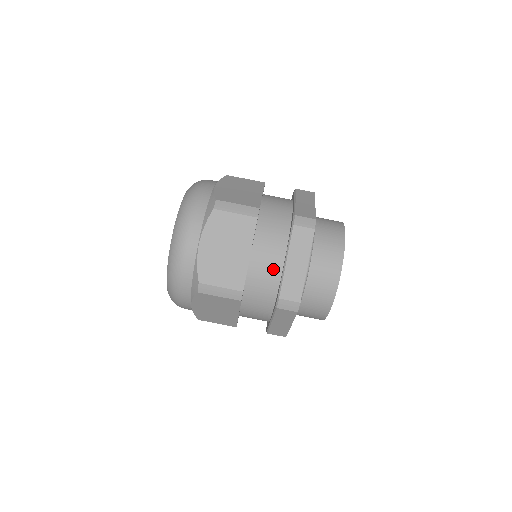
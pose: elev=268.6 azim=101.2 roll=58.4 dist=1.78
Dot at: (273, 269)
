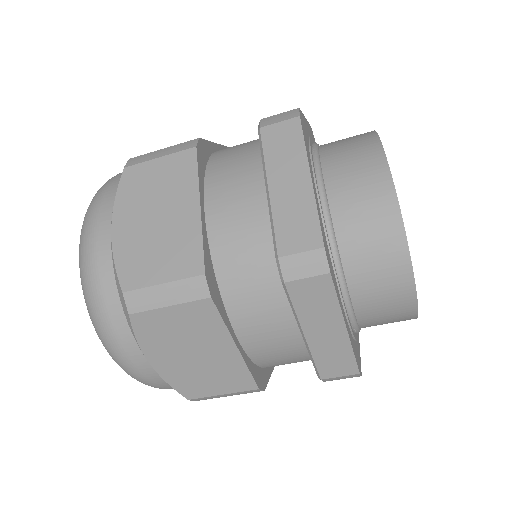
Dot at: (288, 343)
